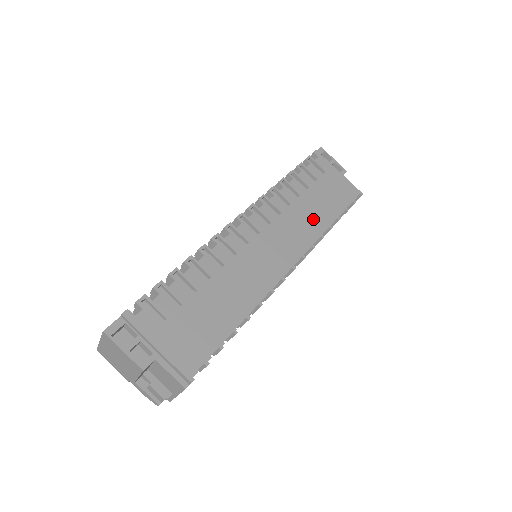
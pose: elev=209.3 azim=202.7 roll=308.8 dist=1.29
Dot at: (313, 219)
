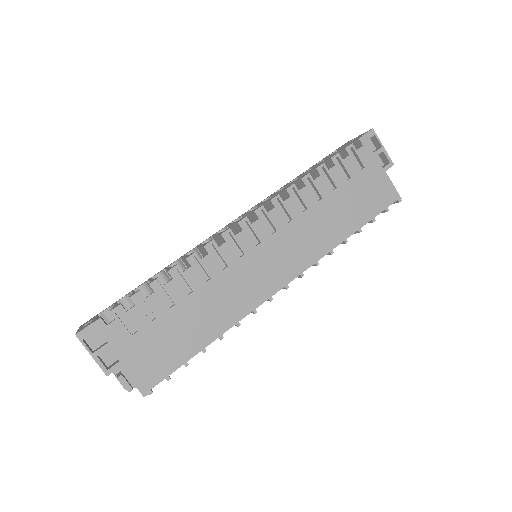
Dot at: (328, 230)
